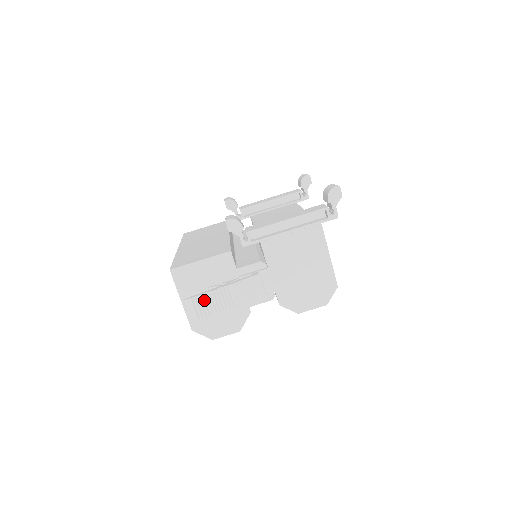
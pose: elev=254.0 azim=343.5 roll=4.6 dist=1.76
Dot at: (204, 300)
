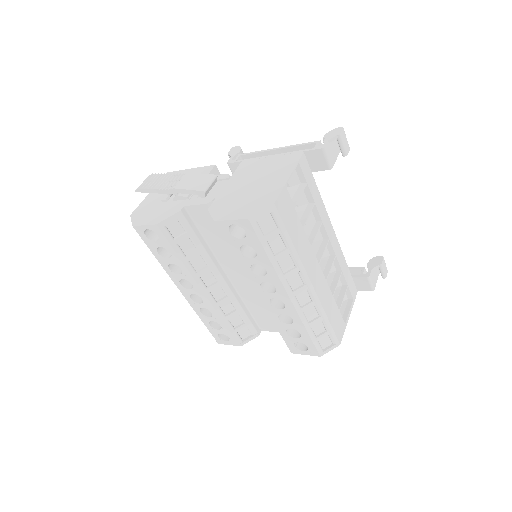
Dot at: (159, 178)
